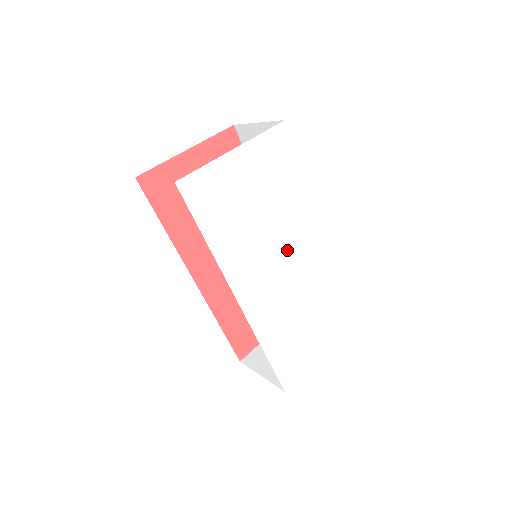
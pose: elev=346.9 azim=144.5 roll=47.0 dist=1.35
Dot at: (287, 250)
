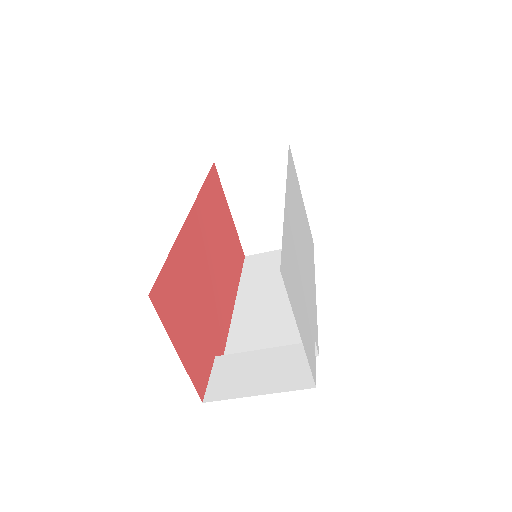
Dot at: (304, 253)
